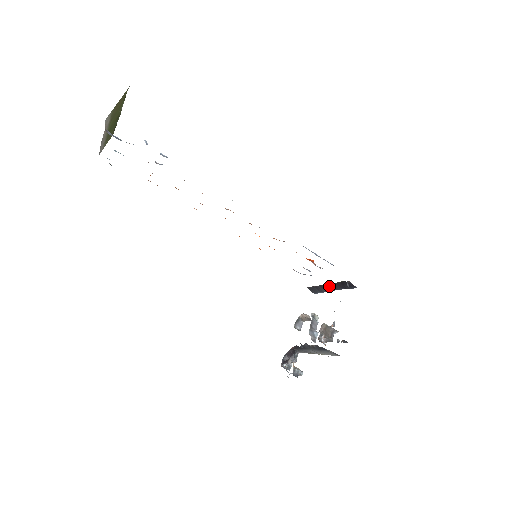
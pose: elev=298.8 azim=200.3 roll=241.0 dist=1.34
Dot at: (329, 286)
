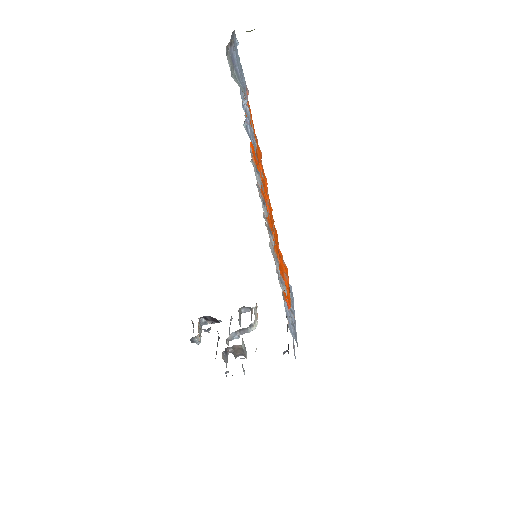
Dot at: (287, 324)
